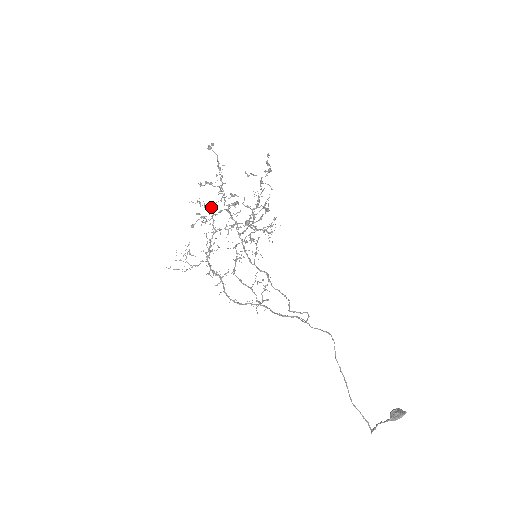
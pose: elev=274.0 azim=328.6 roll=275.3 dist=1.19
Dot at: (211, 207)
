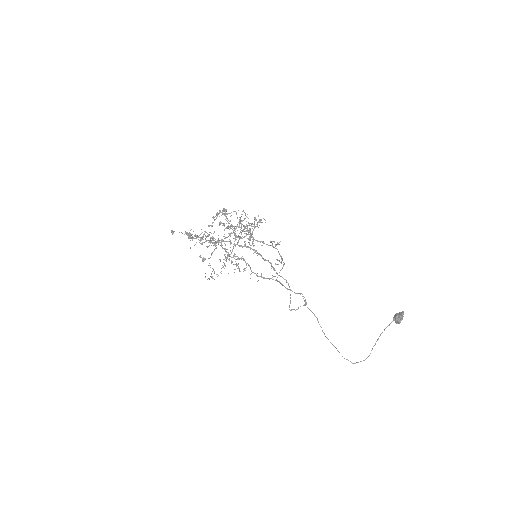
Dot at: (206, 241)
